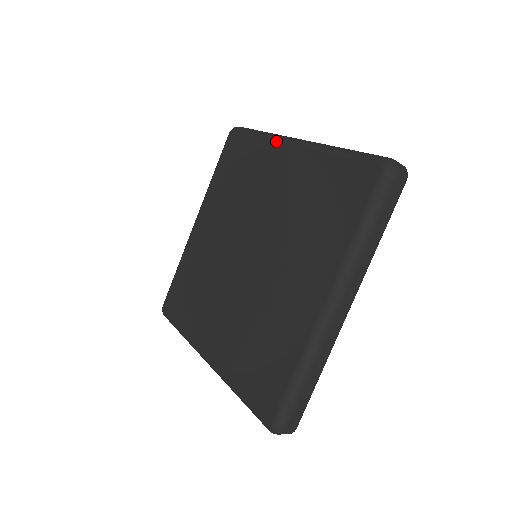
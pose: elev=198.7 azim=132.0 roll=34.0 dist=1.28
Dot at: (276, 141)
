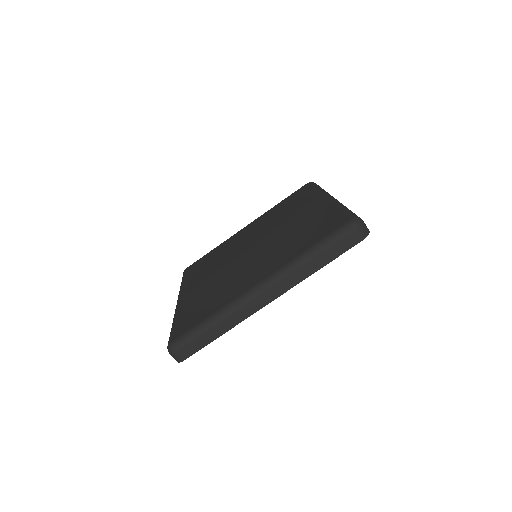
Dot at: (321, 193)
